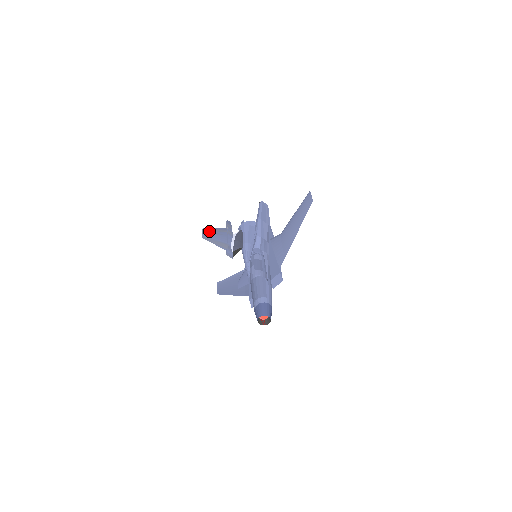
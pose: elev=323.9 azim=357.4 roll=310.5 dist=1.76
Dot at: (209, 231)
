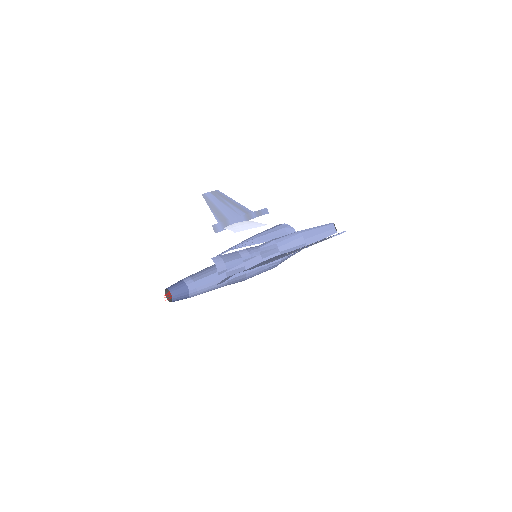
Dot at: (221, 197)
